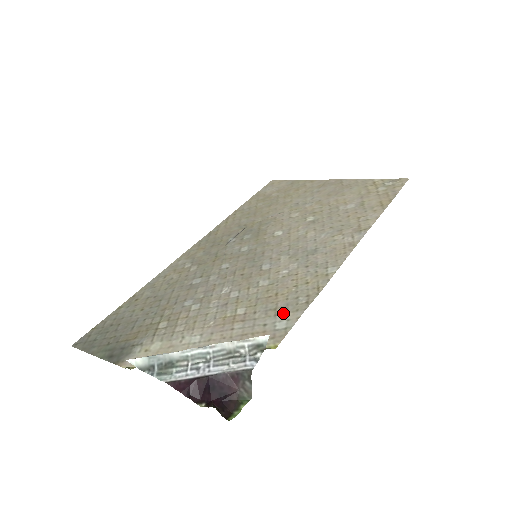
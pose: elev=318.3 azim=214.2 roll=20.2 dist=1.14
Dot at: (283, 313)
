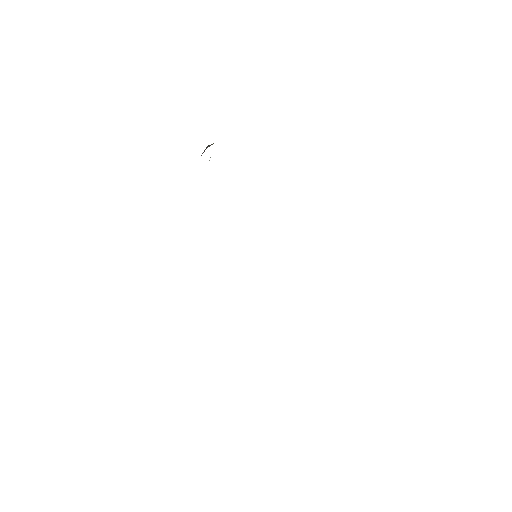
Dot at: occluded
